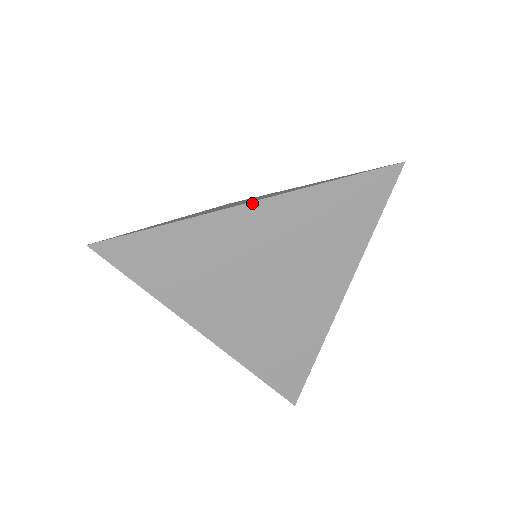
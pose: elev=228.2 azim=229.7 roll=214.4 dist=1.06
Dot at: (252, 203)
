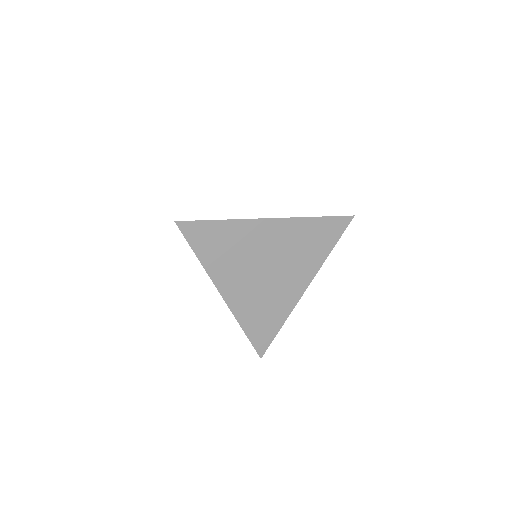
Dot at: (270, 219)
